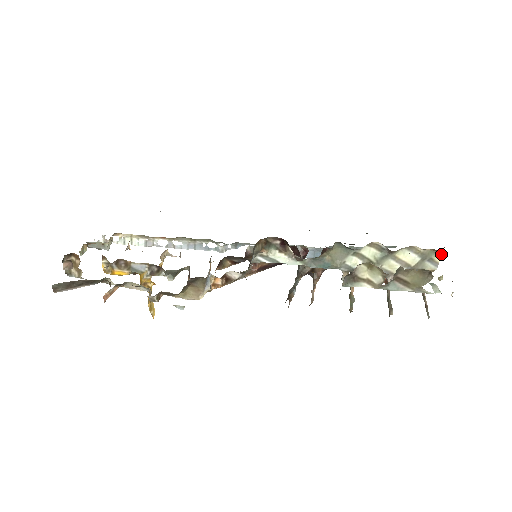
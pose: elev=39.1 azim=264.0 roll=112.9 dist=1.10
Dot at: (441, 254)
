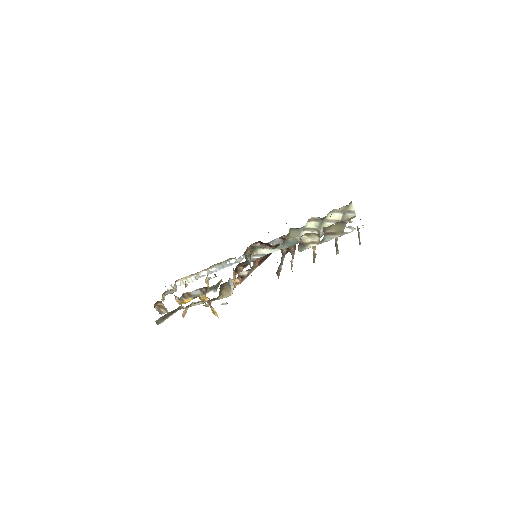
Dot at: (352, 206)
